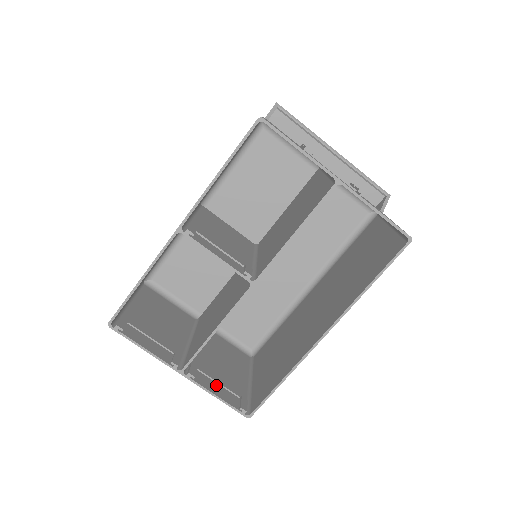
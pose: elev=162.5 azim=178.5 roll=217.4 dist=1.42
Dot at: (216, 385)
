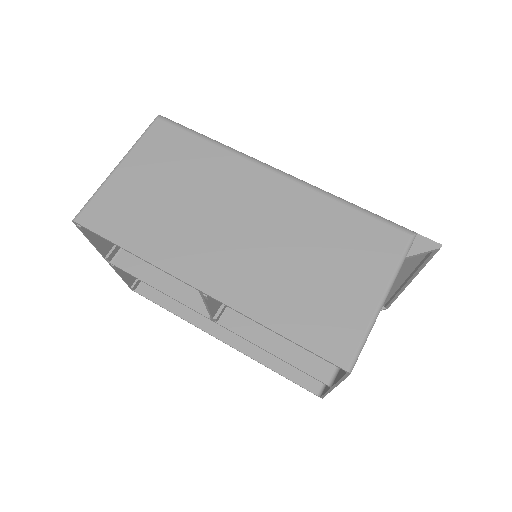
Dot at: occluded
